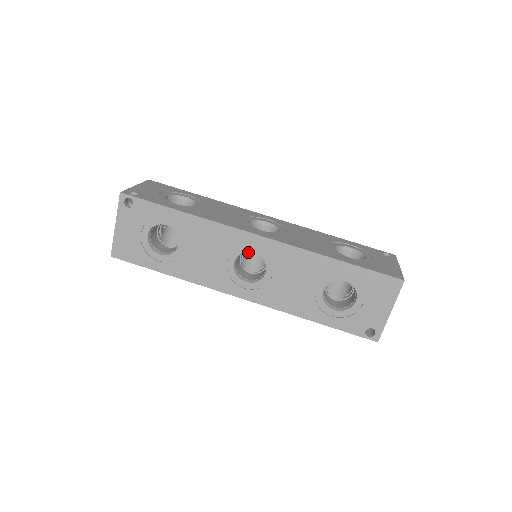
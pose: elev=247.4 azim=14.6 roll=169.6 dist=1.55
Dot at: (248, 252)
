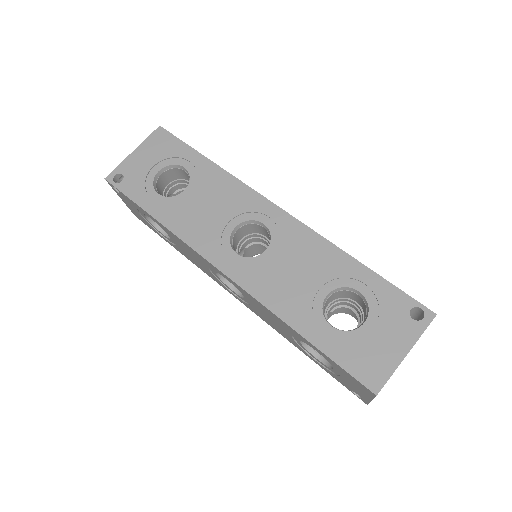
Dot at: (254, 243)
